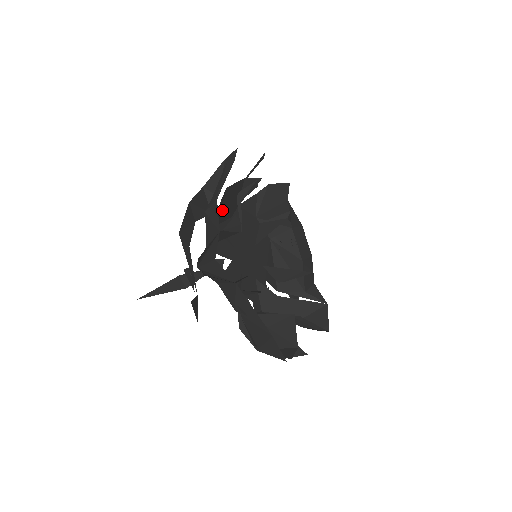
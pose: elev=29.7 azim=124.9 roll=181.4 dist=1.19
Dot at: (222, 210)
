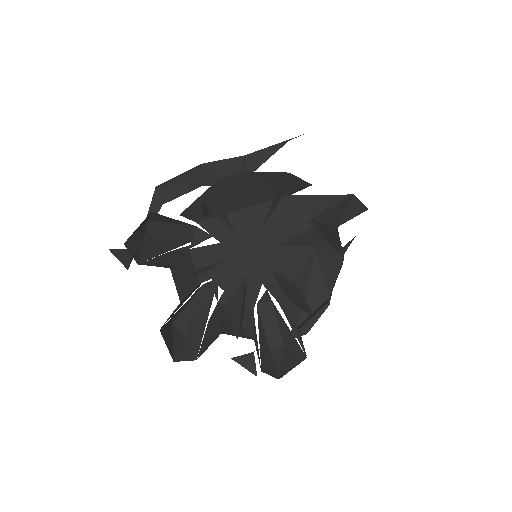
Dot at: (227, 191)
